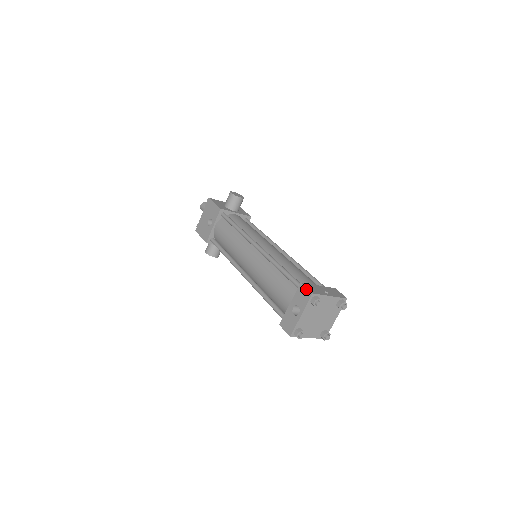
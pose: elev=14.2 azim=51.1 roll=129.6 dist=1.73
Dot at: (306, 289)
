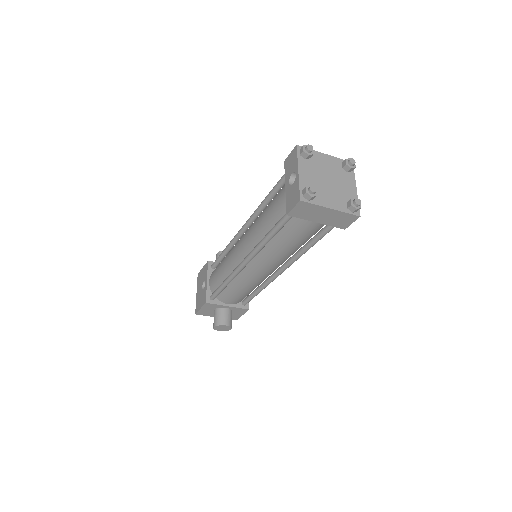
Dot at: (290, 153)
